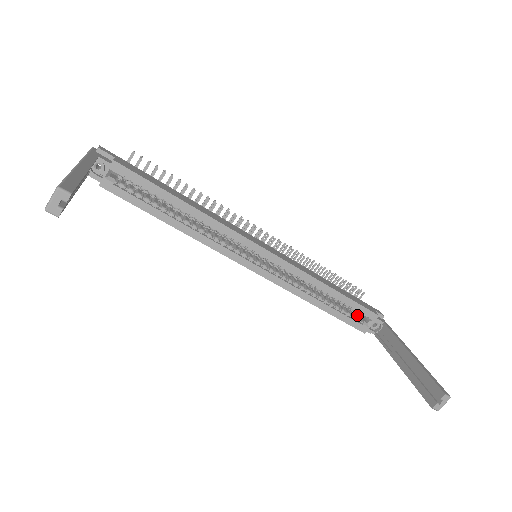
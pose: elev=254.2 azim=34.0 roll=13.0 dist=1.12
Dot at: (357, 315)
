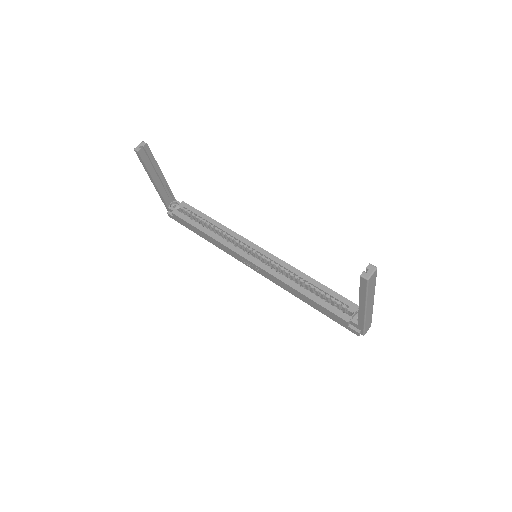
Dot at: occluded
